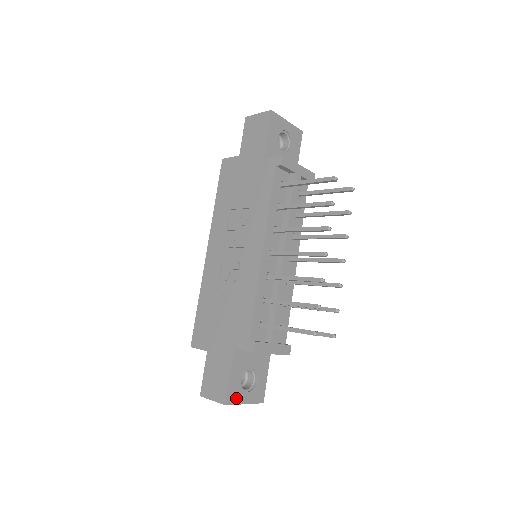
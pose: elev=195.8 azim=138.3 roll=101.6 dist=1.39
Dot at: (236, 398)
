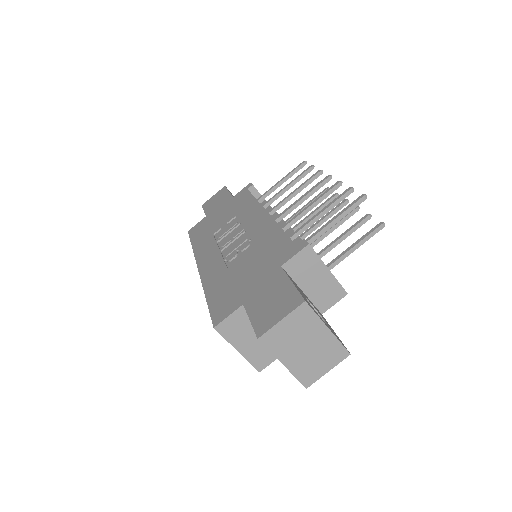
Dot at: occluded
